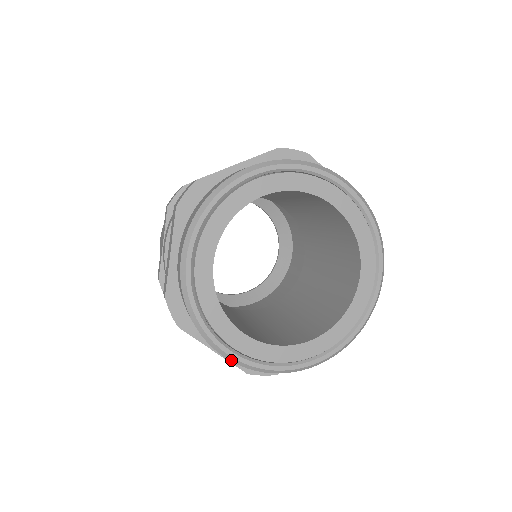
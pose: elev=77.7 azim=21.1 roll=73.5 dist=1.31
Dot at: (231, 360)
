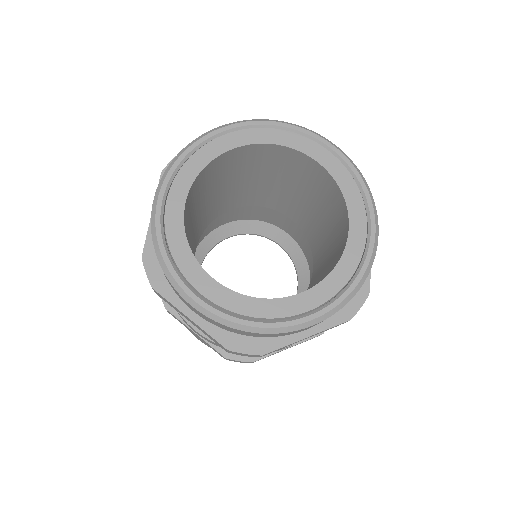
Dot at: (320, 321)
